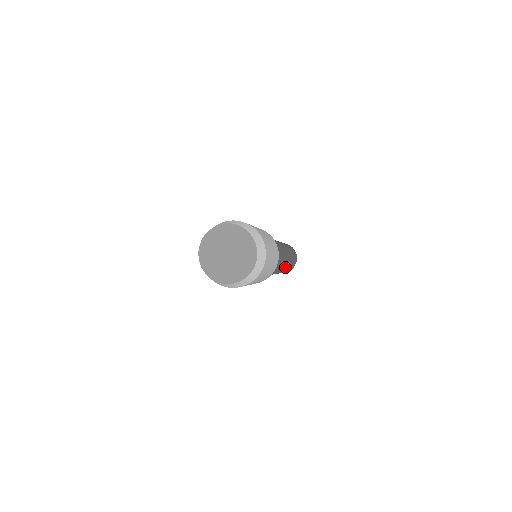
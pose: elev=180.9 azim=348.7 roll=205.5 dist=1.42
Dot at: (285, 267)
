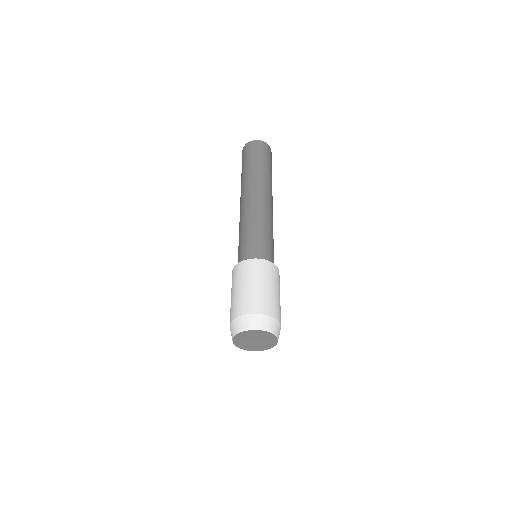
Dot at: occluded
